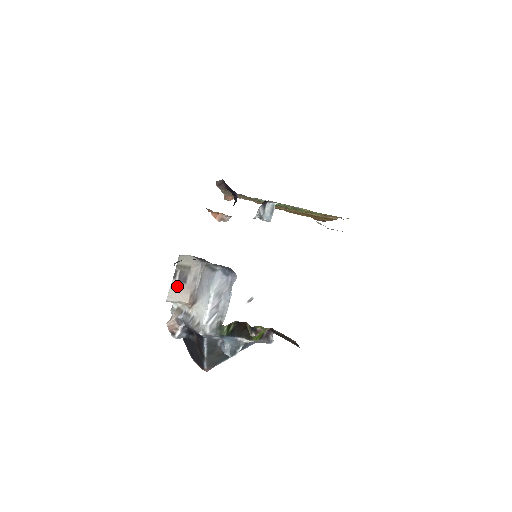
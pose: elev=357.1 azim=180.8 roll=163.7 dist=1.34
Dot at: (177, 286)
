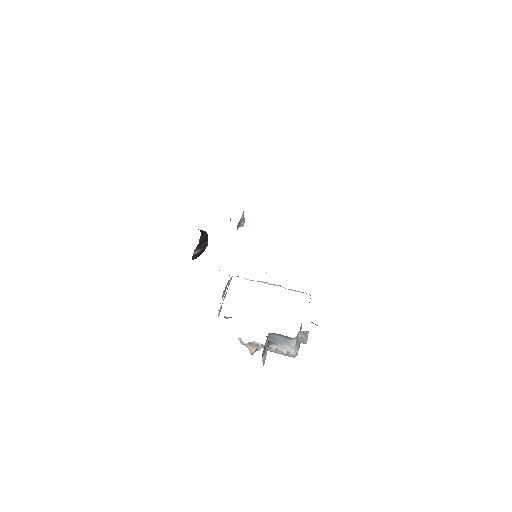
Dot at: (264, 357)
